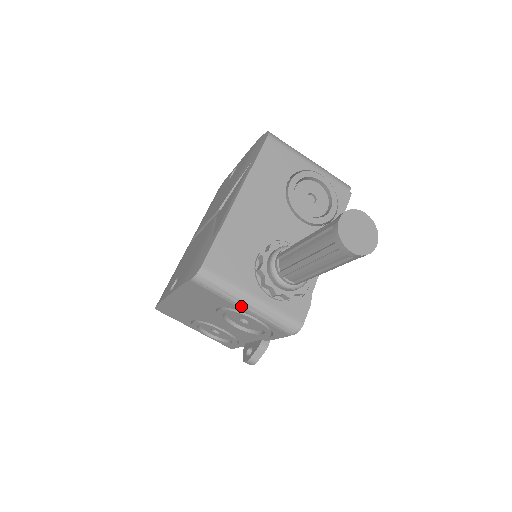
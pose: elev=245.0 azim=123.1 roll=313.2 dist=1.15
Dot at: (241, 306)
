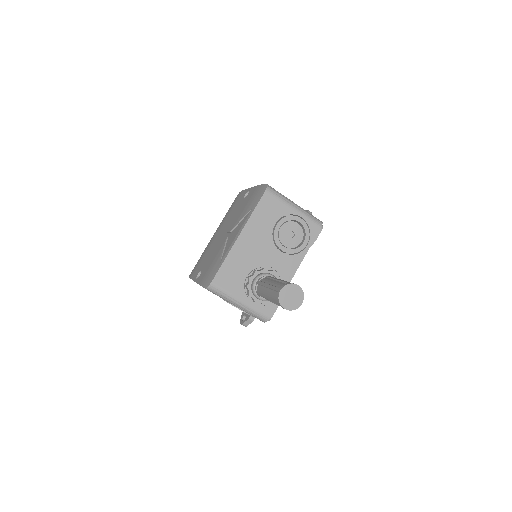
Dot at: (234, 305)
